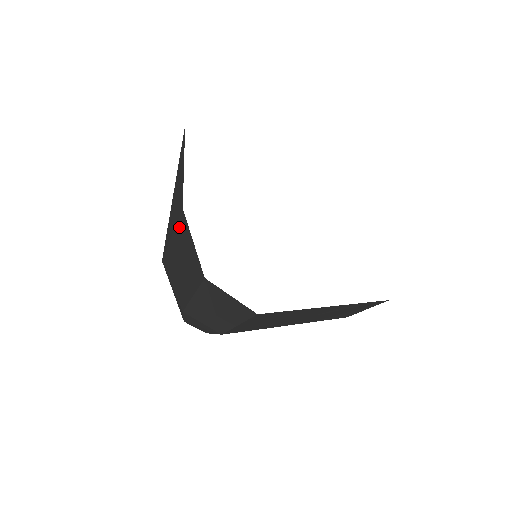
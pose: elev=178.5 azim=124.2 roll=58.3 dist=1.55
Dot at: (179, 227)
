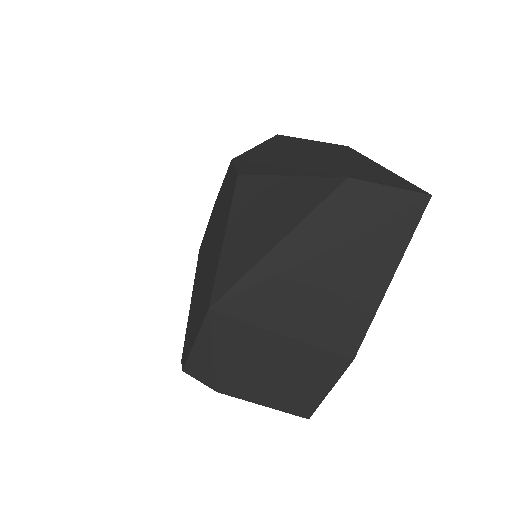
Dot at: (319, 356)
